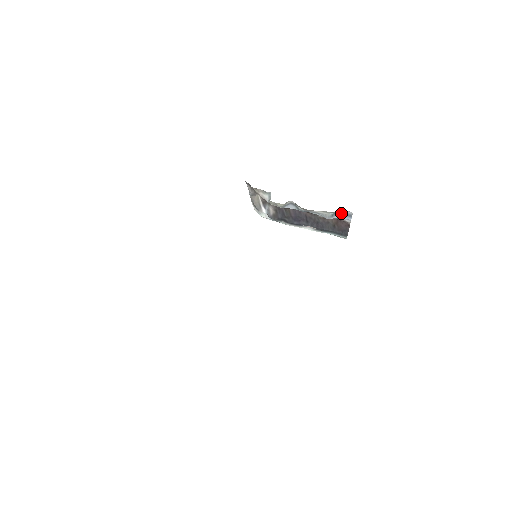
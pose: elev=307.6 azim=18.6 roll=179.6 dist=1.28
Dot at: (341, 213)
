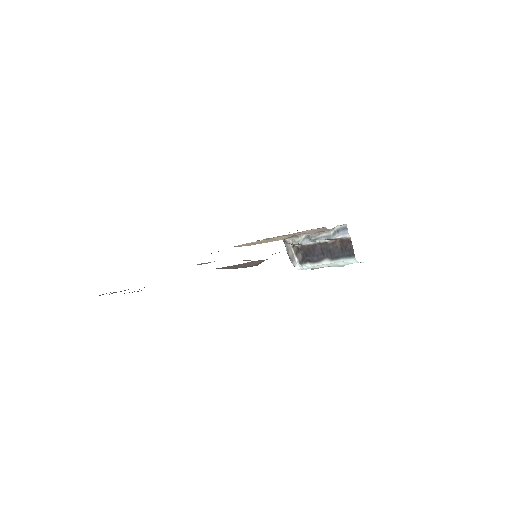
Dot at: (339, 229)
